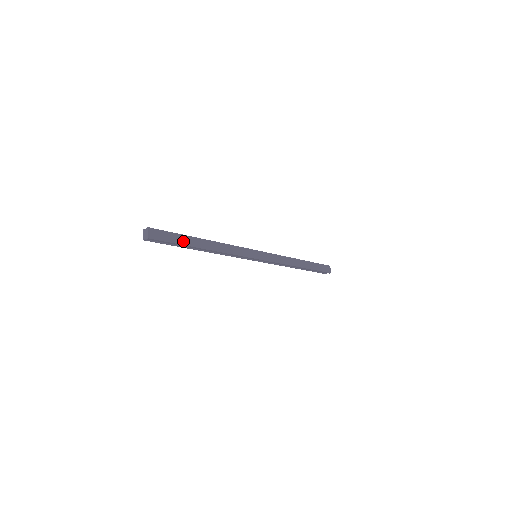
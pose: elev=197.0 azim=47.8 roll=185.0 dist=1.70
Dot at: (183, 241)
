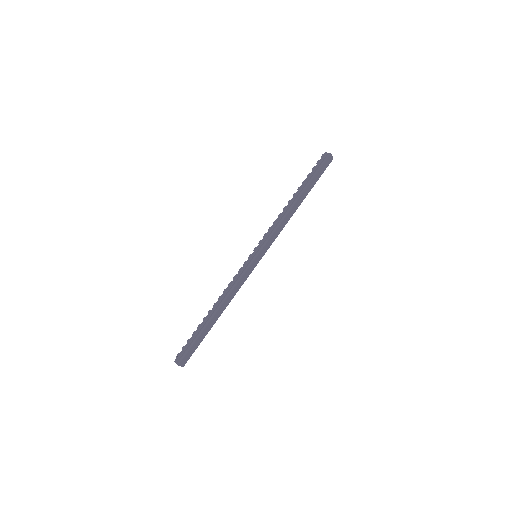
Dot at: (202, 337)
